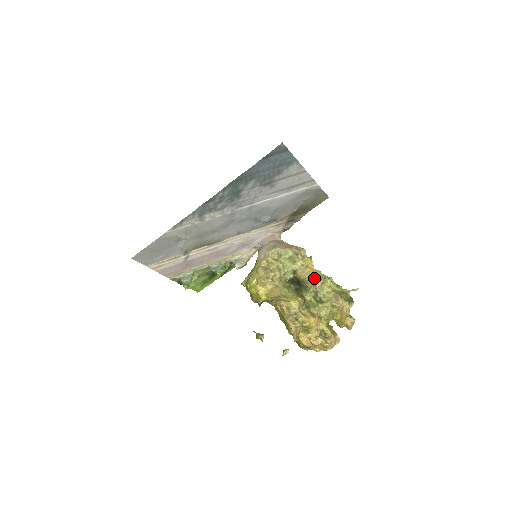
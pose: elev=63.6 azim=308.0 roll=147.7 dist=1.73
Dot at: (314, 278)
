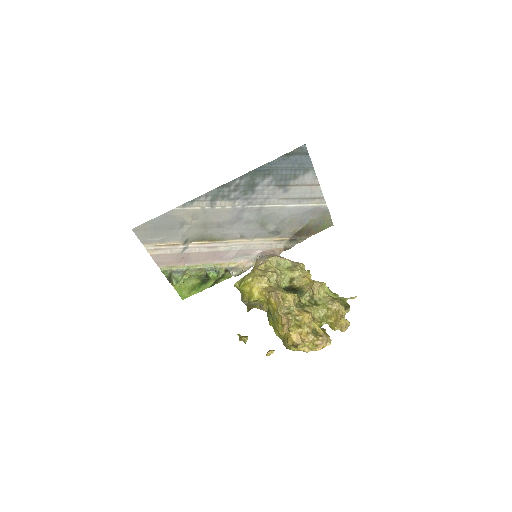
Dot at: (311, 285)
